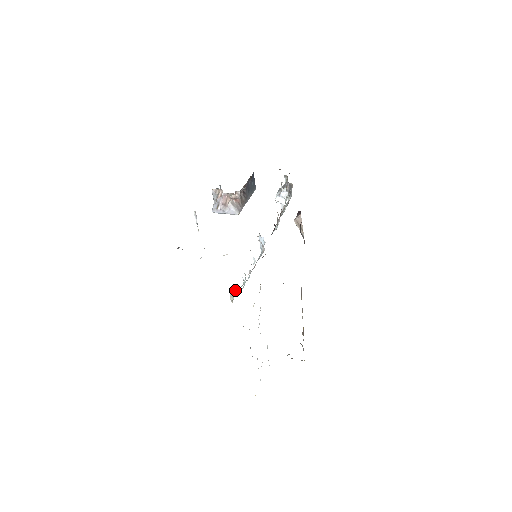
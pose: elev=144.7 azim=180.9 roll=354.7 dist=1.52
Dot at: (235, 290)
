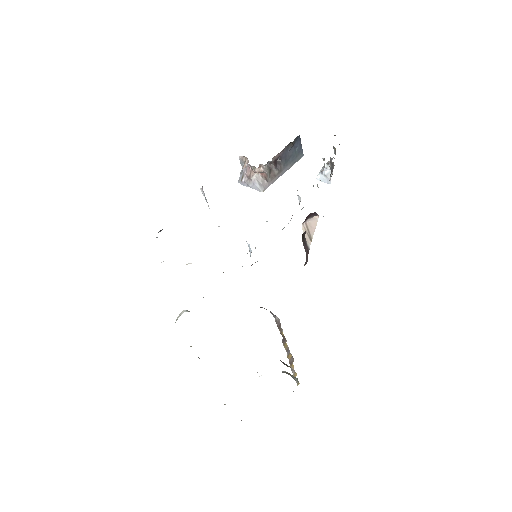
Dot at: (182, 313)
